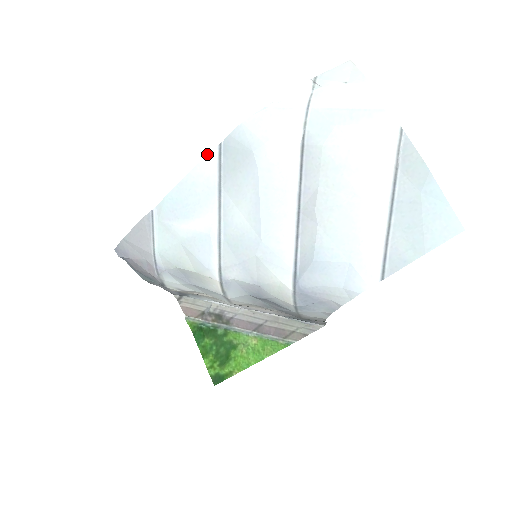
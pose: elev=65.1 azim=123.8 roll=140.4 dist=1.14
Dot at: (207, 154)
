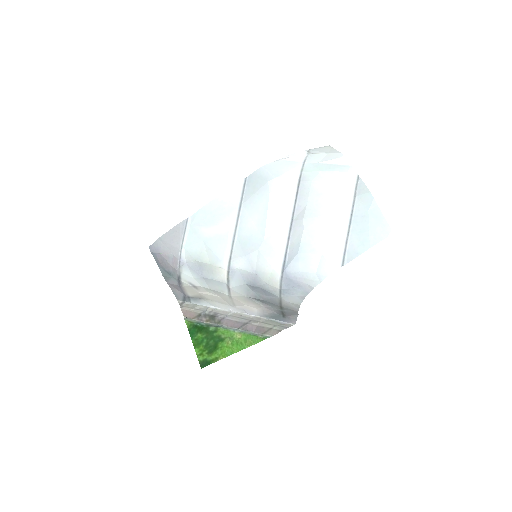
Dot at: (236, 183)
